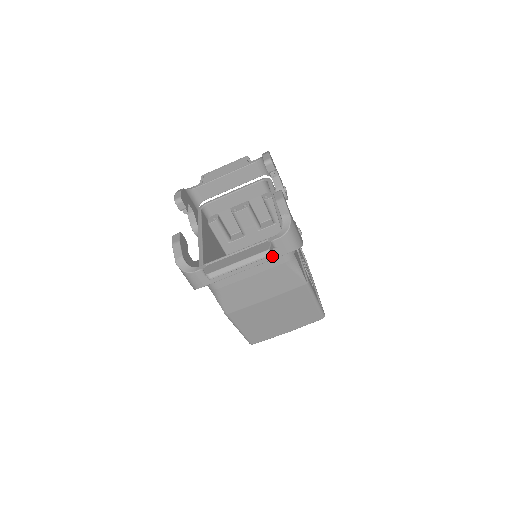
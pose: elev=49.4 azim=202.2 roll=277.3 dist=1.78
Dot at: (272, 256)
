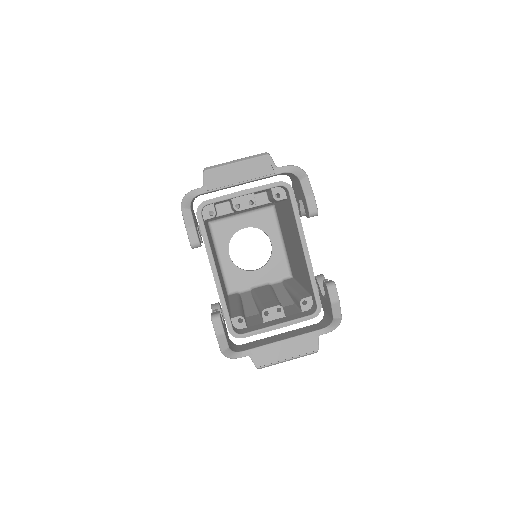
Dot at: occluded
